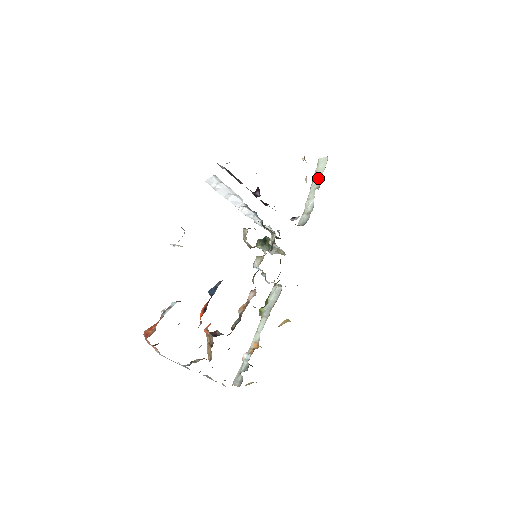
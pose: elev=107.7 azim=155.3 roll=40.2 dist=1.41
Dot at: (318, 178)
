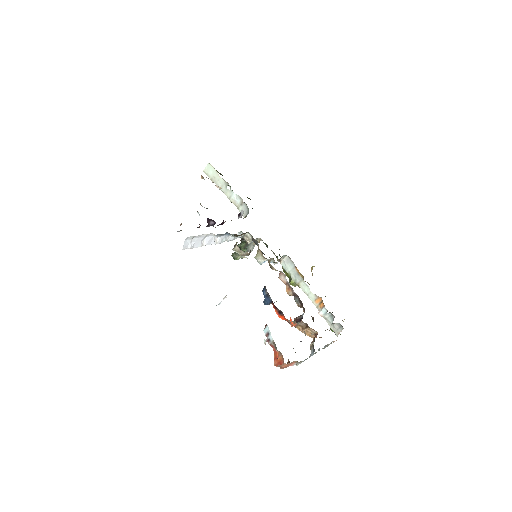
Dot at: (219, 180)
